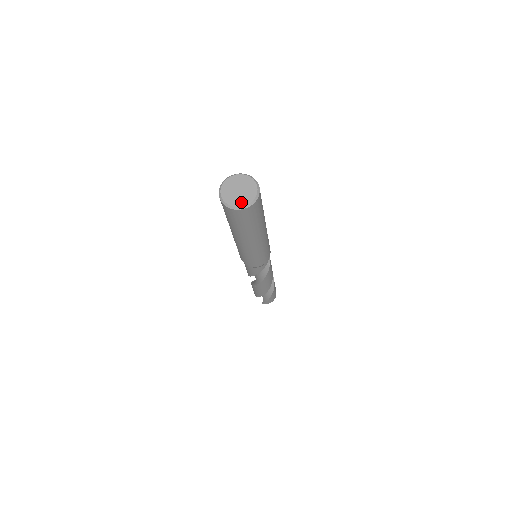
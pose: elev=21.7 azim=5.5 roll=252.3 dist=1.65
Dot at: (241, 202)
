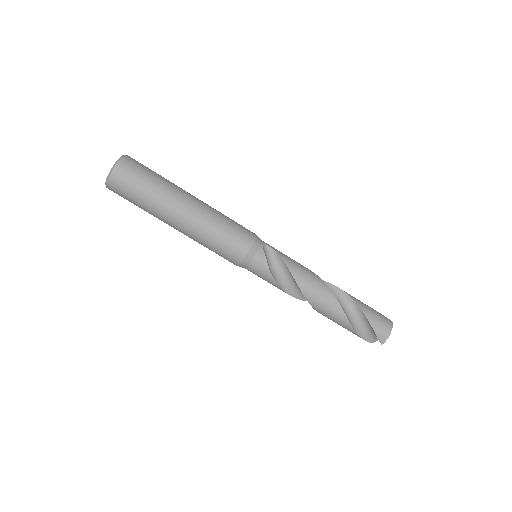
Dot at: (111, 171)
